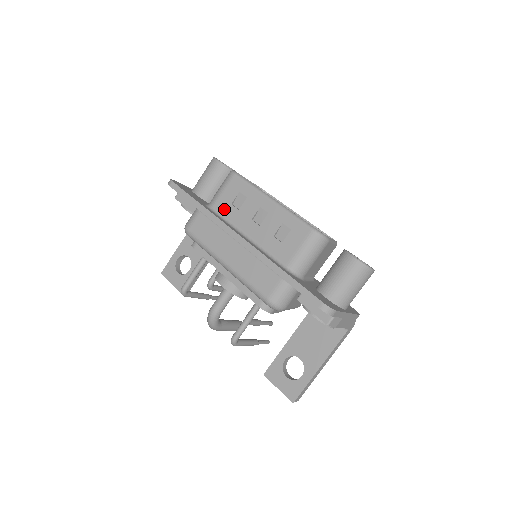
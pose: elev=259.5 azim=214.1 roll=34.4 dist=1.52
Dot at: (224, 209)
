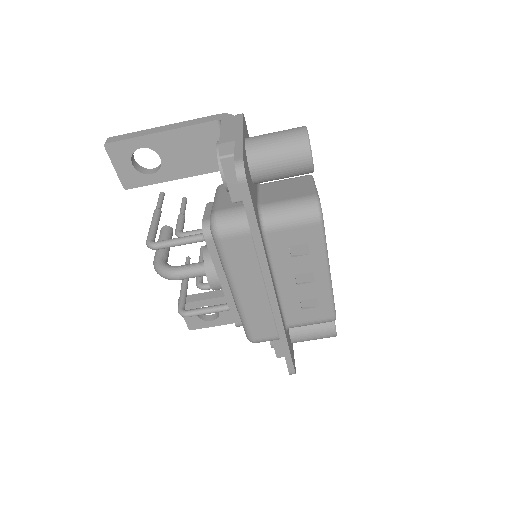
Dot at: (277, 245)
